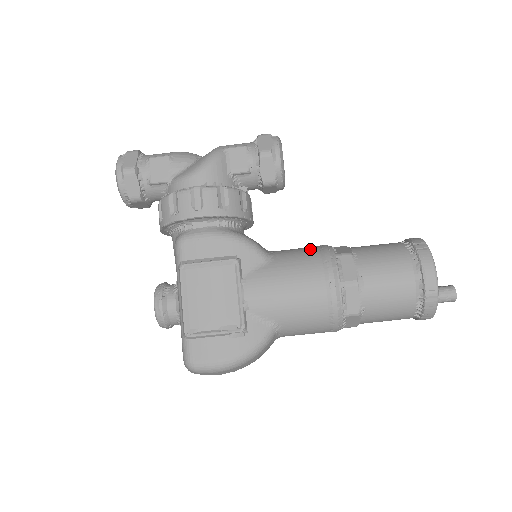
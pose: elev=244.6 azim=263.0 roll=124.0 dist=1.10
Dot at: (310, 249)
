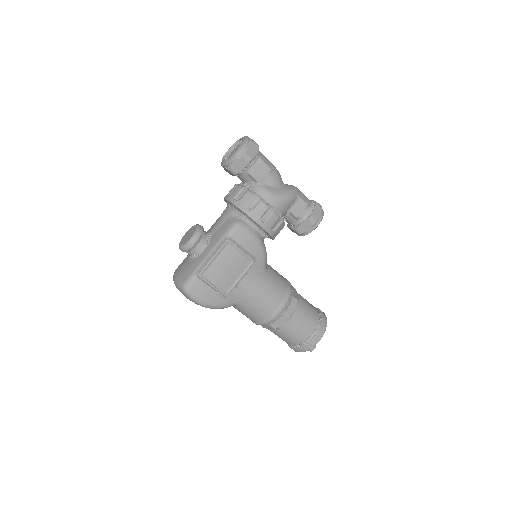
Dot at: (284, 281)
